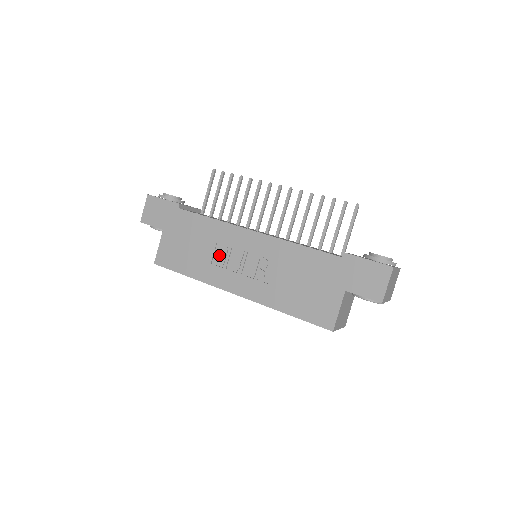
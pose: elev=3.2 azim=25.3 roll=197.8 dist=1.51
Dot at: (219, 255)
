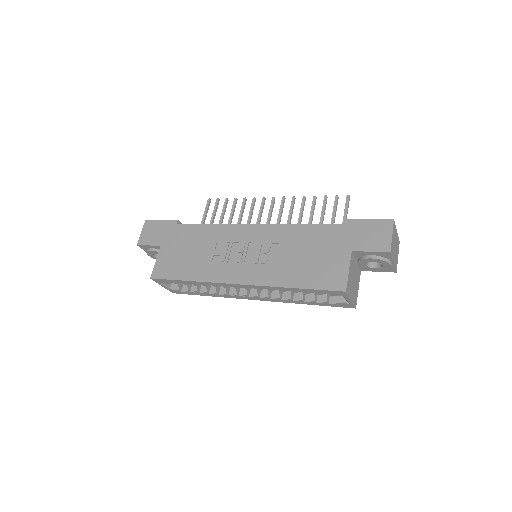
Dot at: (219, 253)
